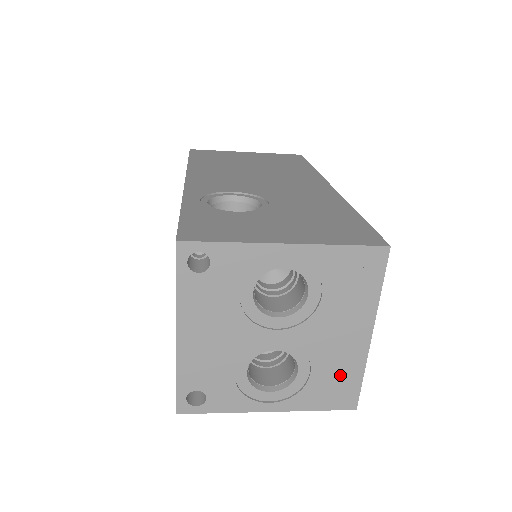
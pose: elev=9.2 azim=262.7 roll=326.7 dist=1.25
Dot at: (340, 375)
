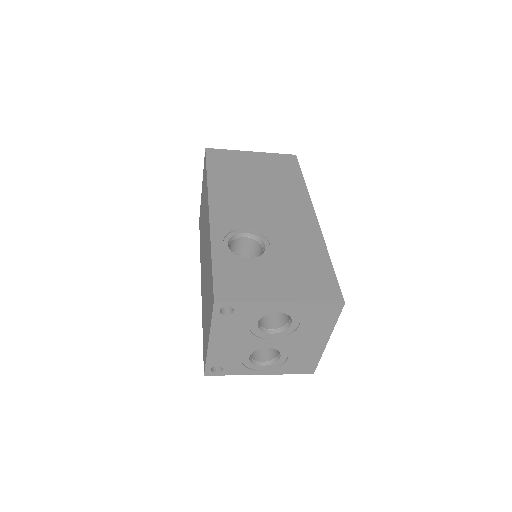
Dot at: (306, 359)
